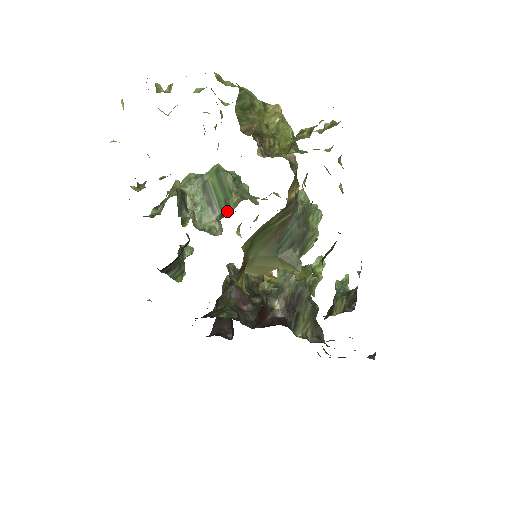
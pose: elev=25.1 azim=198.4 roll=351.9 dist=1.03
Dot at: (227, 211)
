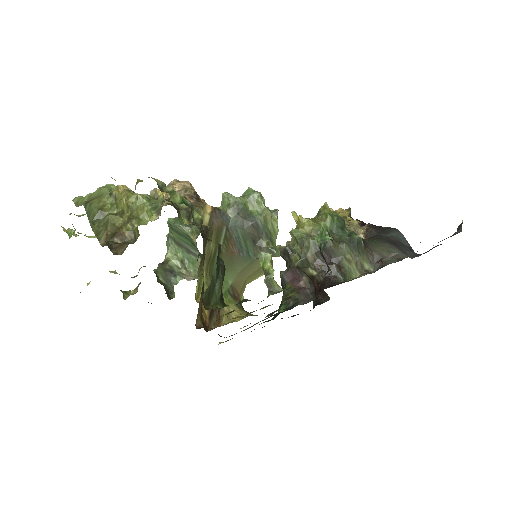
Dot at: occluded
